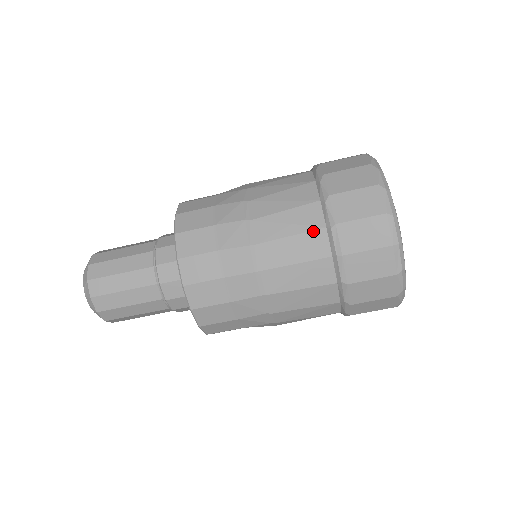
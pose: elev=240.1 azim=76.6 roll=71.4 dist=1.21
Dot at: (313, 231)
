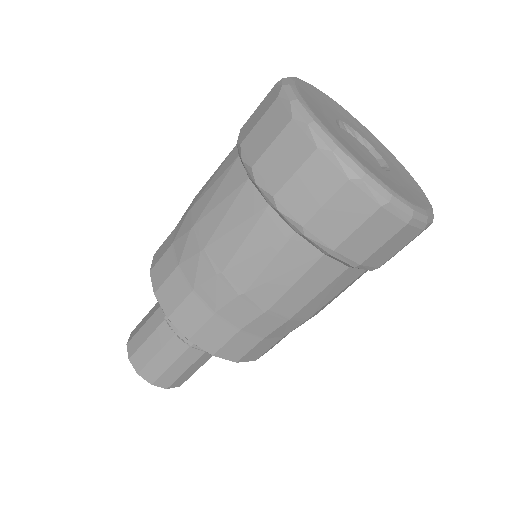
Dot at: (314, 265)
